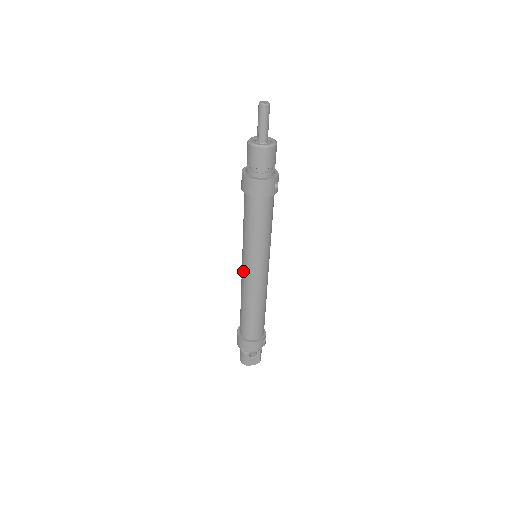
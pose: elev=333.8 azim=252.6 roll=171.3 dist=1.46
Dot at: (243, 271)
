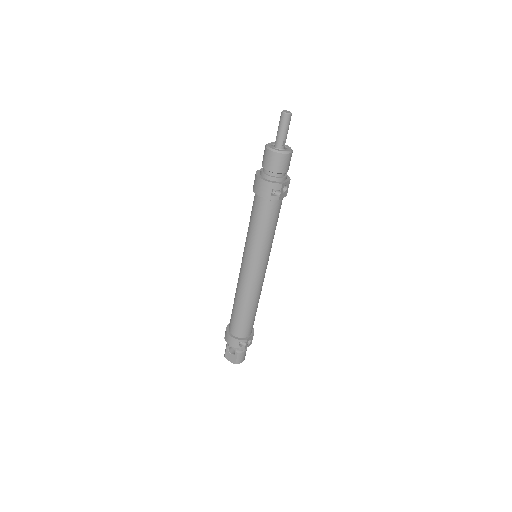
Dot at: occluded
